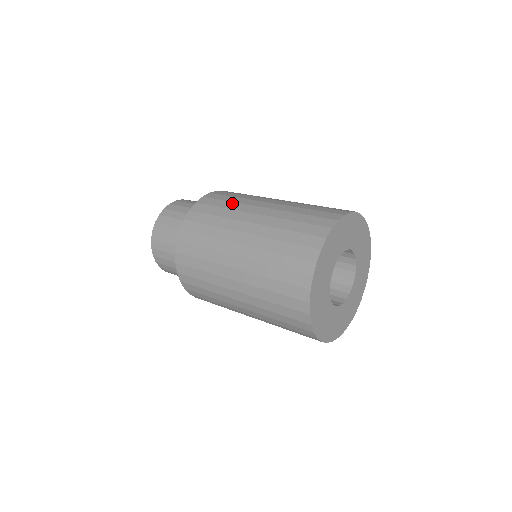
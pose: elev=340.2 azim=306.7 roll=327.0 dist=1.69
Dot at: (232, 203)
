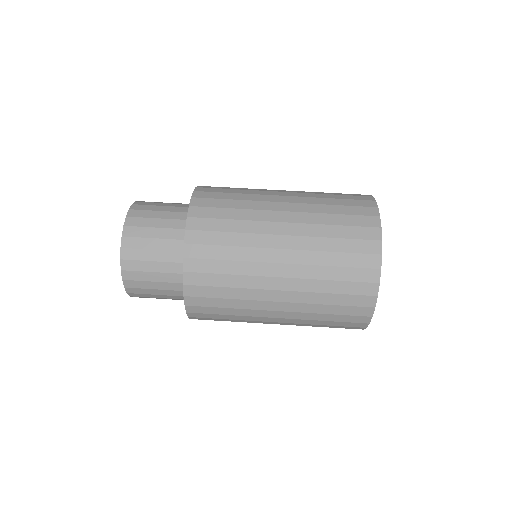
Dot at: (240, 211)
